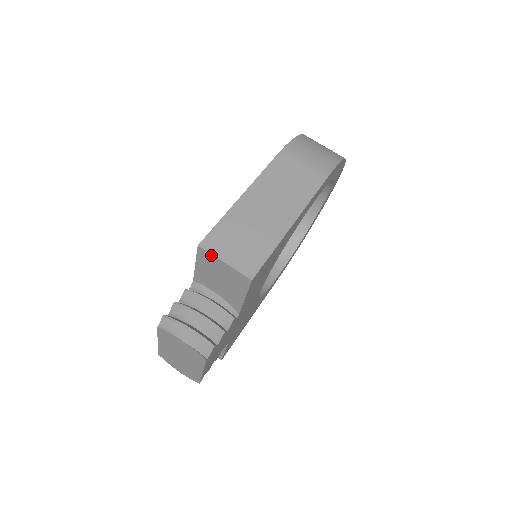
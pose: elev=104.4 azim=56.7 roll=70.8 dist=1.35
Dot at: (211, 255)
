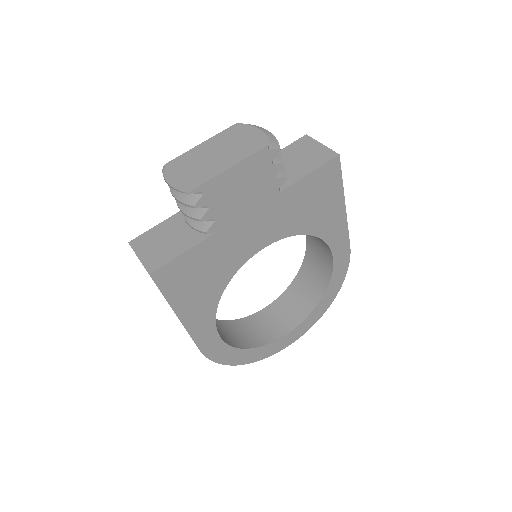
Dot at: (313, 140)
